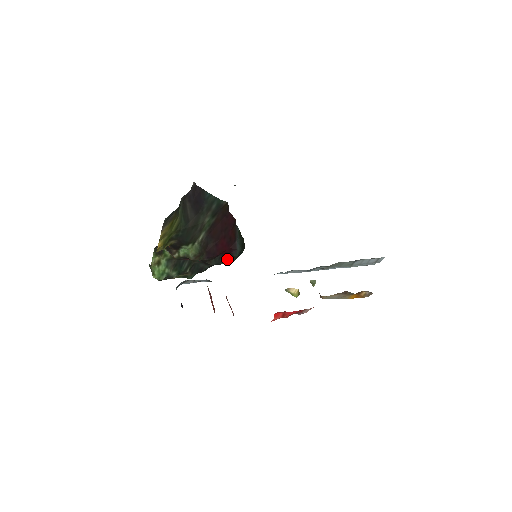
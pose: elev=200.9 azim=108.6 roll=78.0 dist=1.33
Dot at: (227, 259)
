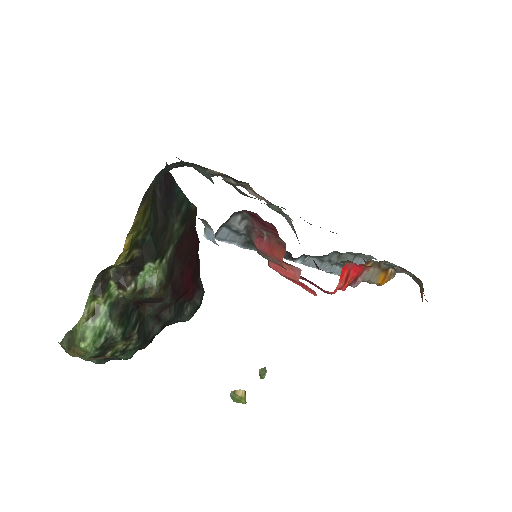
Dot at: (186, 310)
